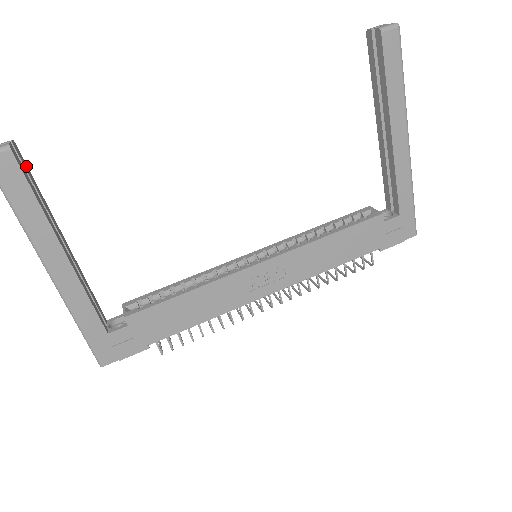
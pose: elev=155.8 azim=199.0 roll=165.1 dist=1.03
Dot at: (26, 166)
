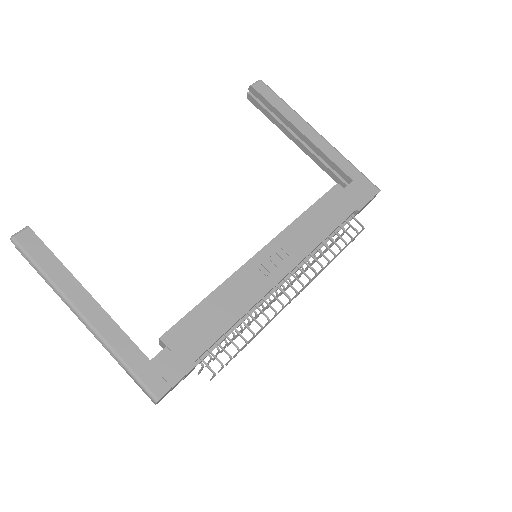
Dot at: occluded
